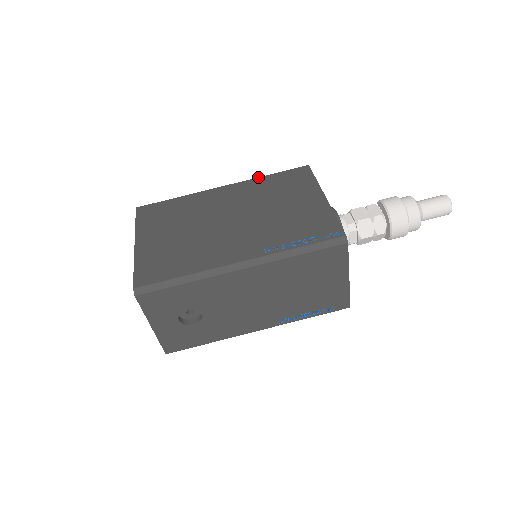
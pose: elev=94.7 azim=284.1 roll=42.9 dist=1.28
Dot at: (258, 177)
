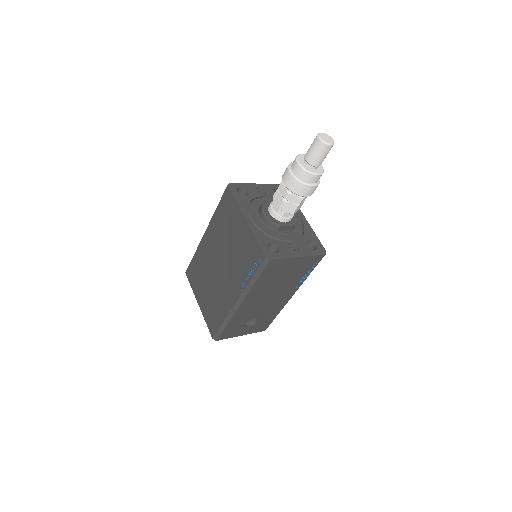
Dot at: (213, 215)
